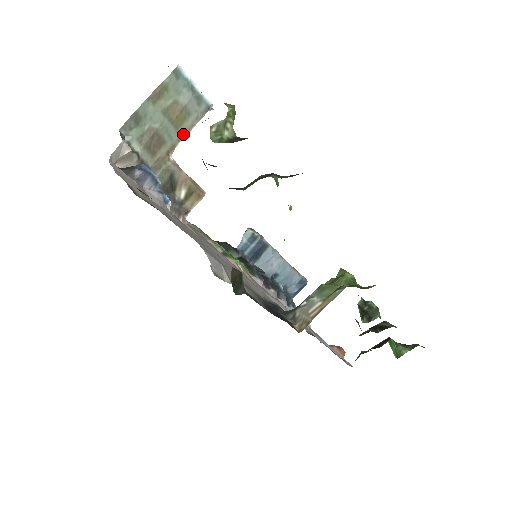
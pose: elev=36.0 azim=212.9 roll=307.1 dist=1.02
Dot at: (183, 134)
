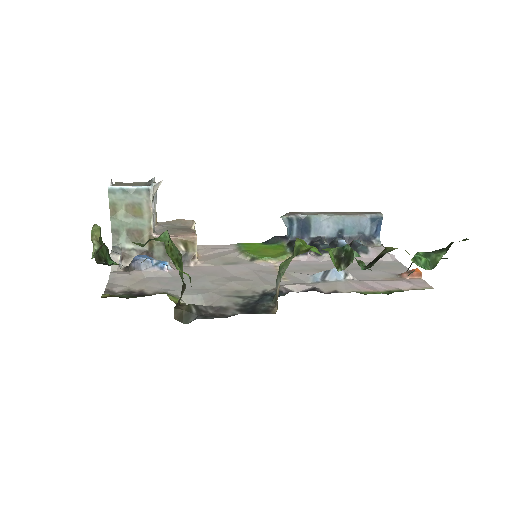
Dot at: (149, 217)
